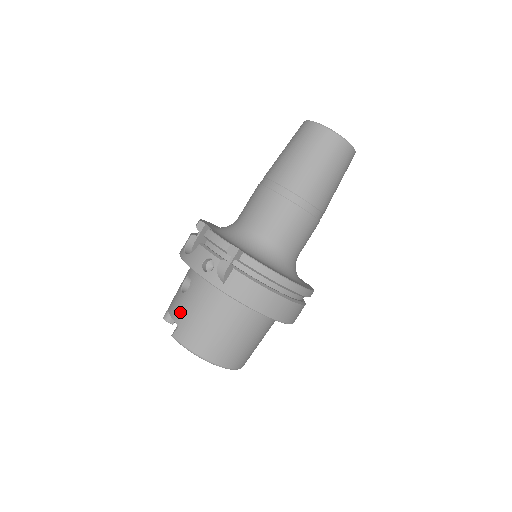
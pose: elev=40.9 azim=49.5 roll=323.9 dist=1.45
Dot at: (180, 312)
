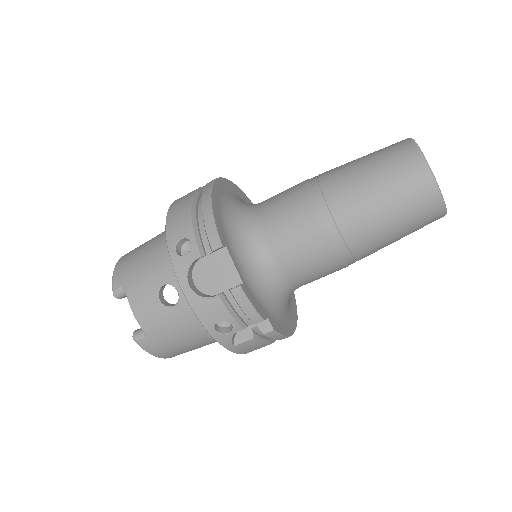
Dot at: (154, 326)
